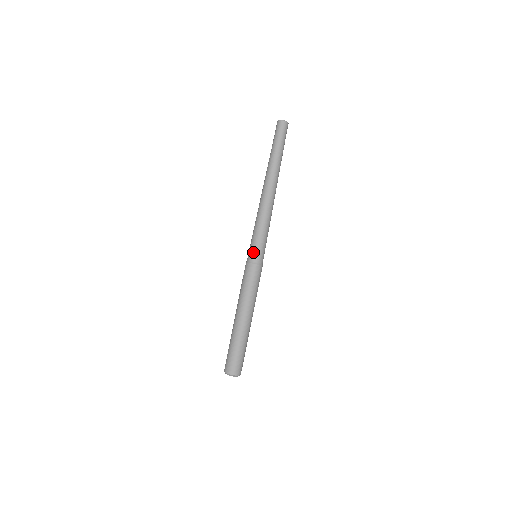
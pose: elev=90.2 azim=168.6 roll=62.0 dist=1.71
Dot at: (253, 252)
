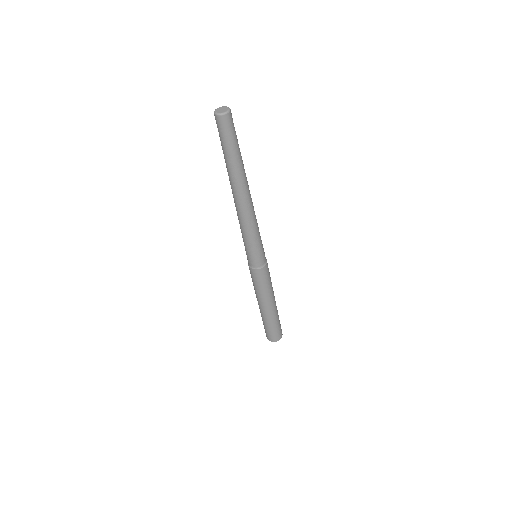
Dot at: occluded
